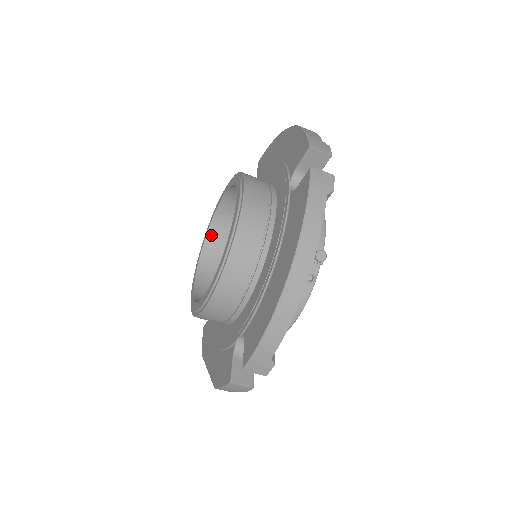
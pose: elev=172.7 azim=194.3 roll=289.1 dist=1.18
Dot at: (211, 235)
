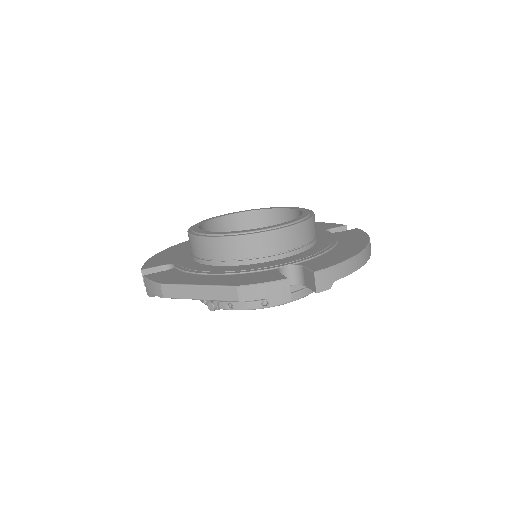
Dot at: (210, 224)
